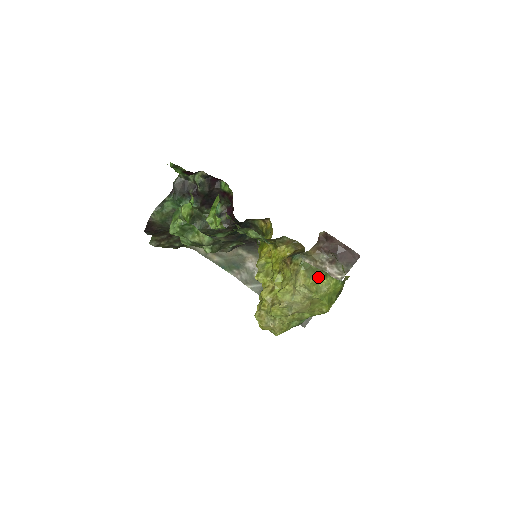
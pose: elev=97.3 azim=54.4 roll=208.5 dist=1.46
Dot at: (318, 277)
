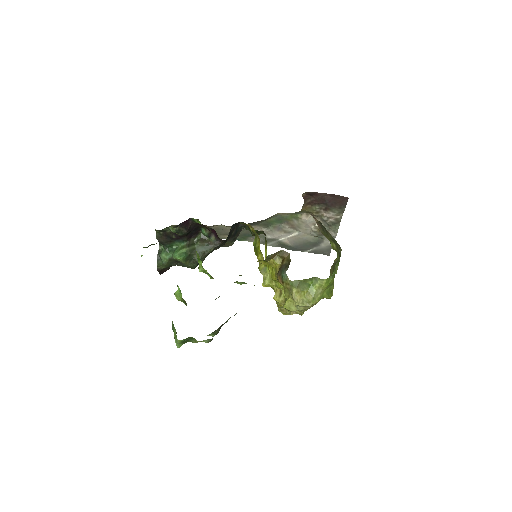
Dot at: (310, 284)
